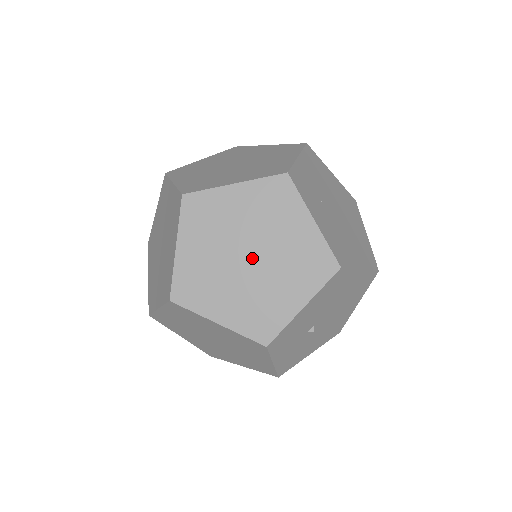
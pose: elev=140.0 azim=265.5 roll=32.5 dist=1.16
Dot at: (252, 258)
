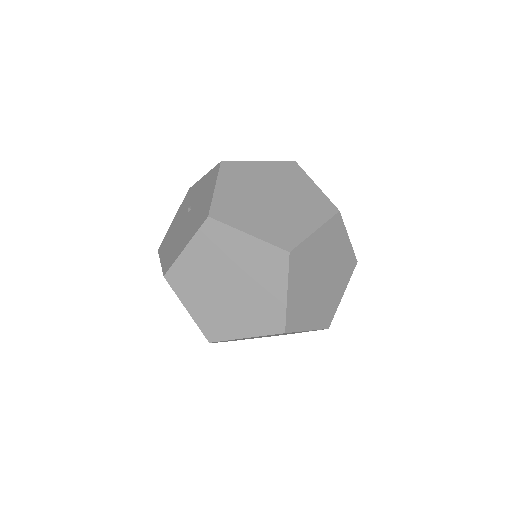
Dot at: (324, 278)
